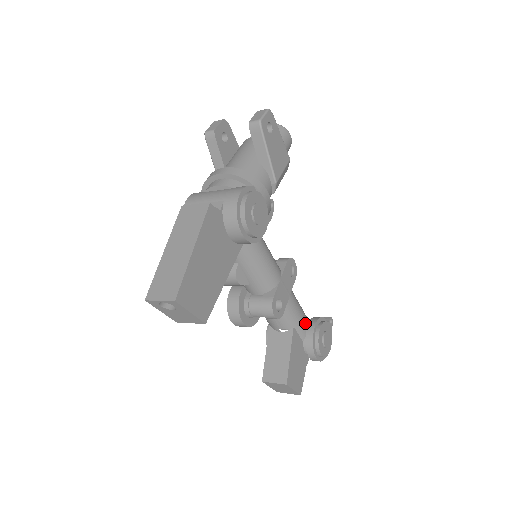
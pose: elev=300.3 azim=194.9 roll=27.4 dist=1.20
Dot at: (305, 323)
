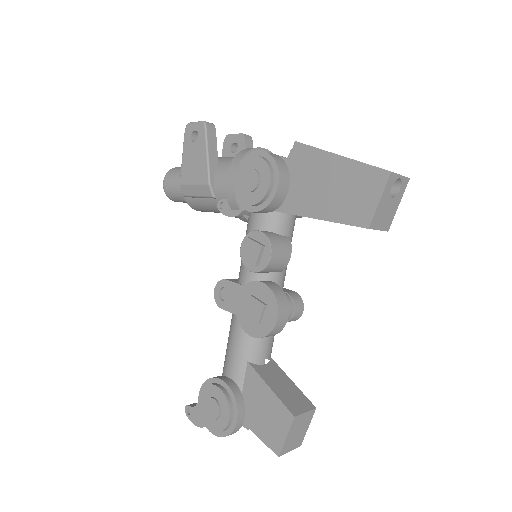
Dot at: occluded
